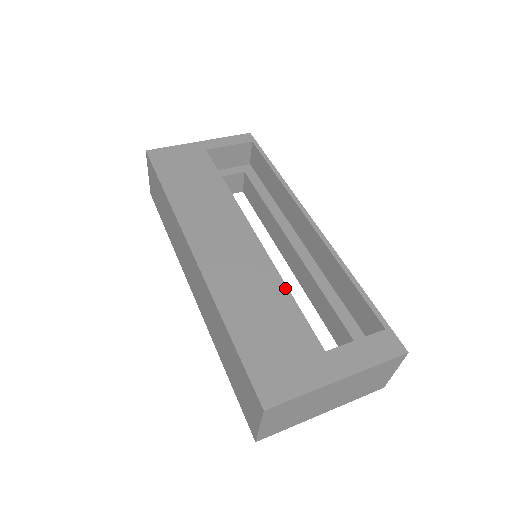
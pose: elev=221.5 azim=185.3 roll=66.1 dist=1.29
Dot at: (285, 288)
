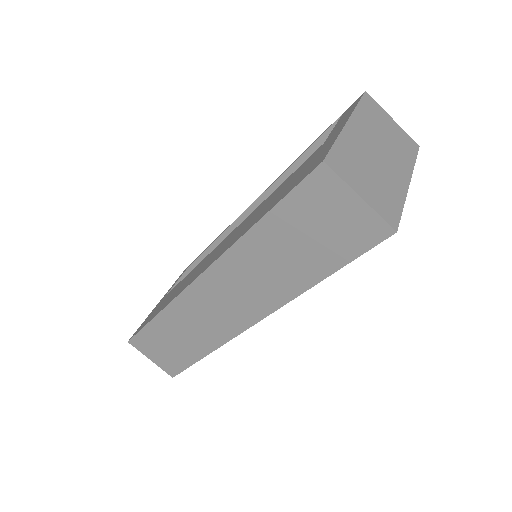
Dot at: occluded
